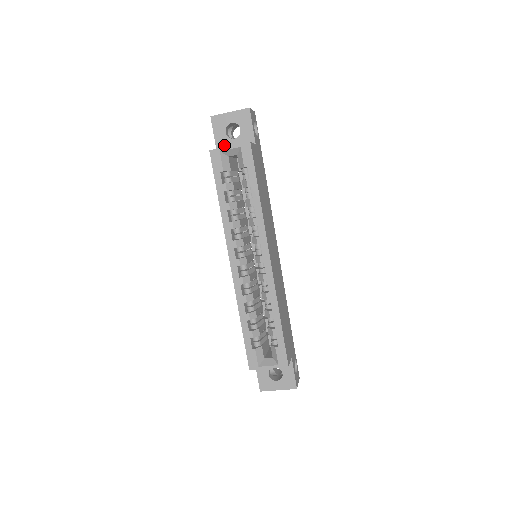
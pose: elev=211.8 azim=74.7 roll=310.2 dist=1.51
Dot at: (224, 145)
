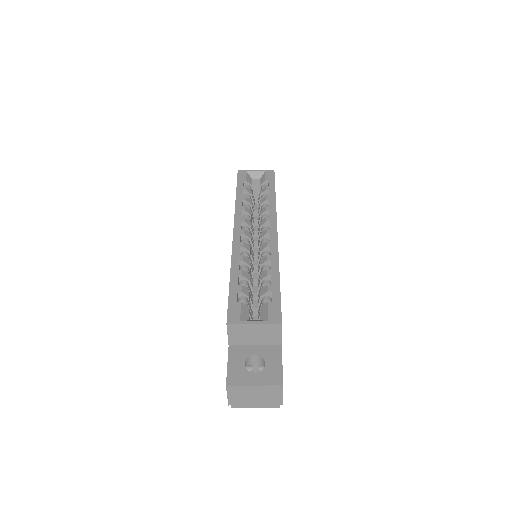
Dot at: occluded
